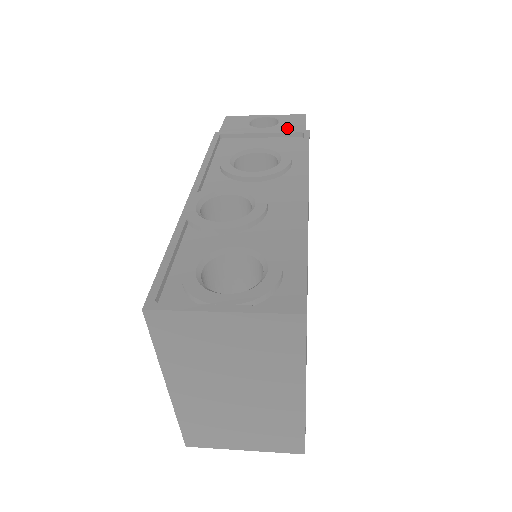
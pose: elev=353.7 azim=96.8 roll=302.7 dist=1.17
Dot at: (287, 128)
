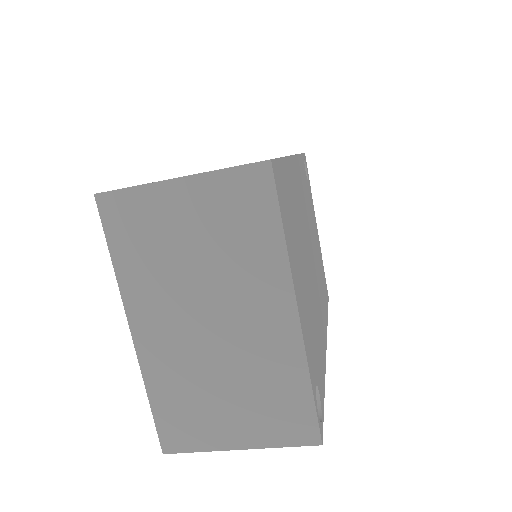
Dot at: occluded
